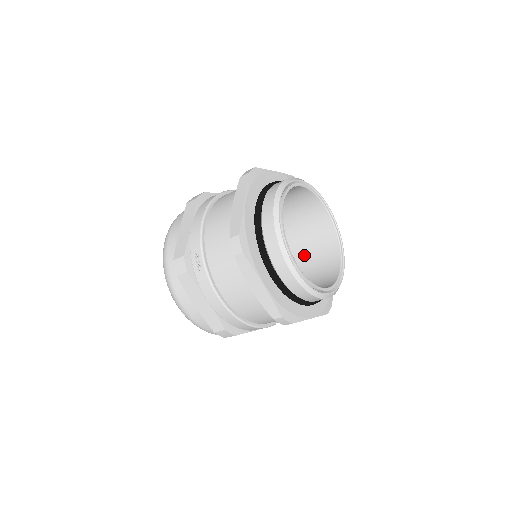
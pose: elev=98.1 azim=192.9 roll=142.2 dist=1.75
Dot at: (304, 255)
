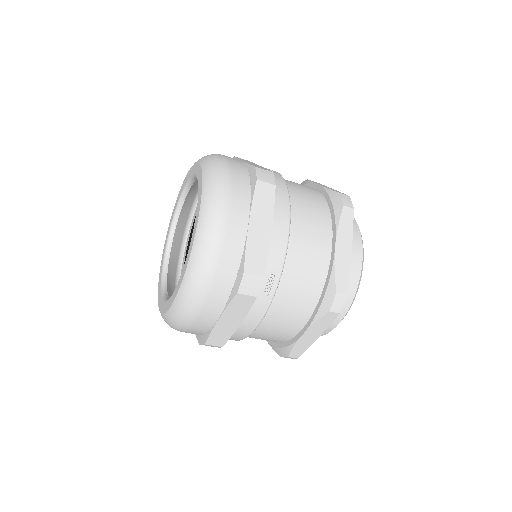
Dot at: occluded
